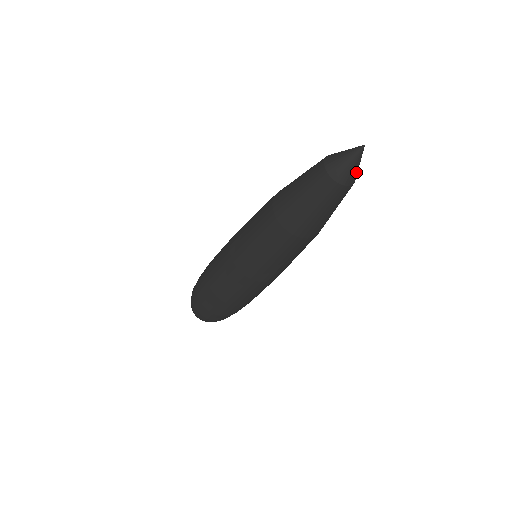
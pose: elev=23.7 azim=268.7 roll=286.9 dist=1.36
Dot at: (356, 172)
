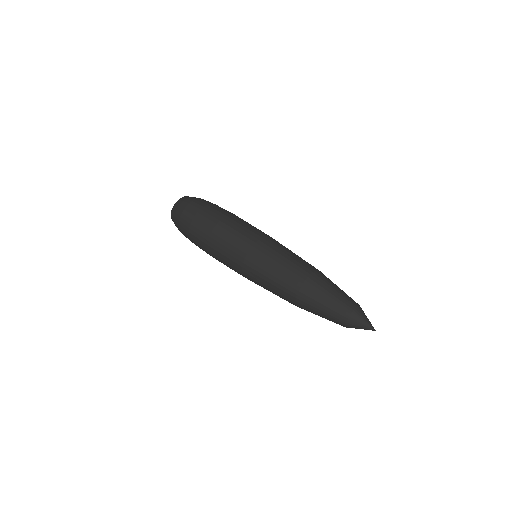
Dot at: occluded
